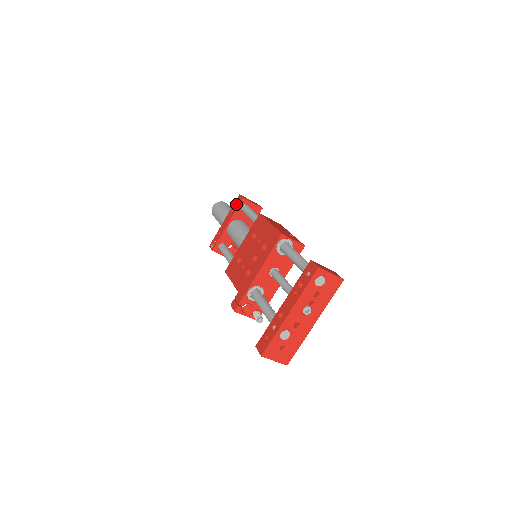
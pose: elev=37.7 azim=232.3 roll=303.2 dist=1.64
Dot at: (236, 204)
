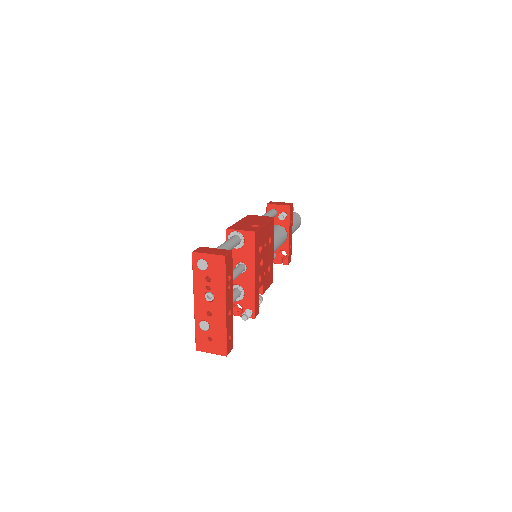
Dot at: occluded
